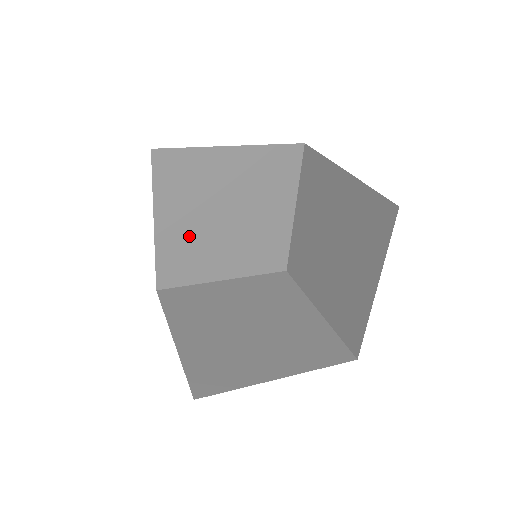
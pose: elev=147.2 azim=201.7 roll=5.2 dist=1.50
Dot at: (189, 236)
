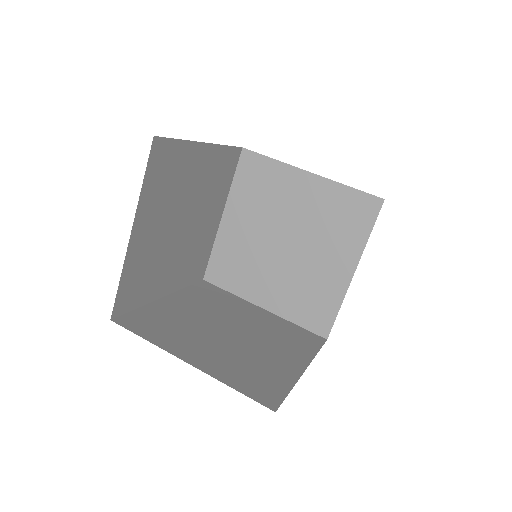
Dot at: (181, 261)
